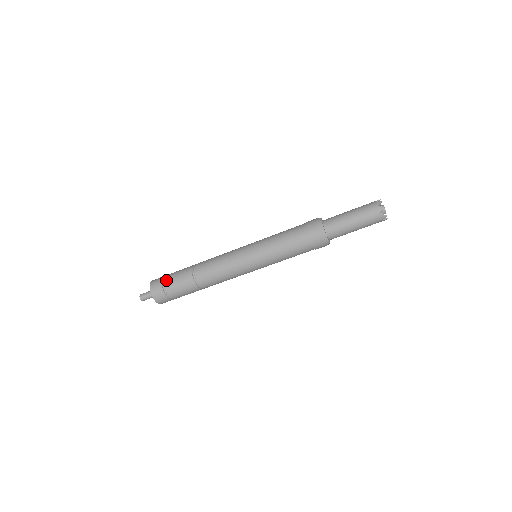
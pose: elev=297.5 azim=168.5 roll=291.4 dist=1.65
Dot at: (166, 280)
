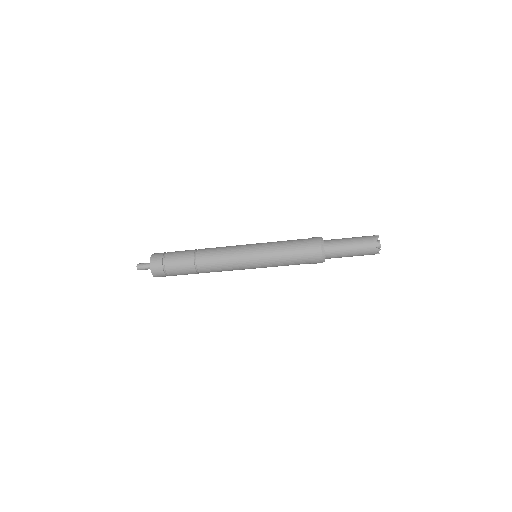
Dot at: (167, 266)
